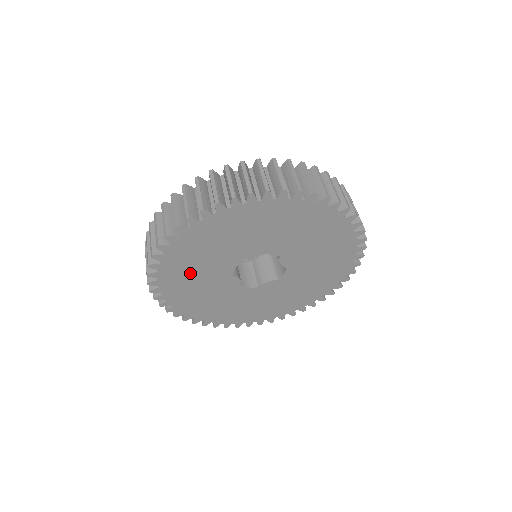
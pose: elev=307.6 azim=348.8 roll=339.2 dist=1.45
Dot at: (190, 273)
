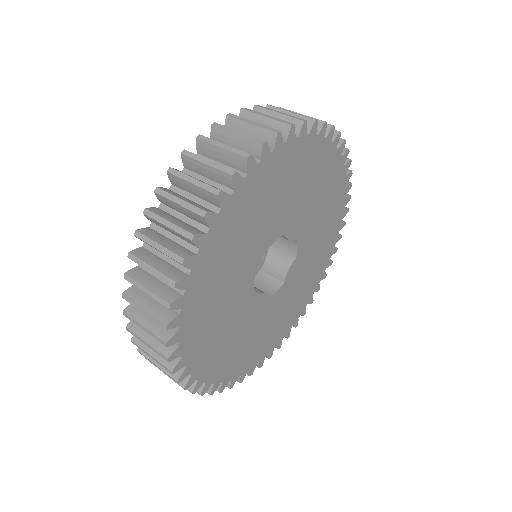
Dot at: (216, 336)
